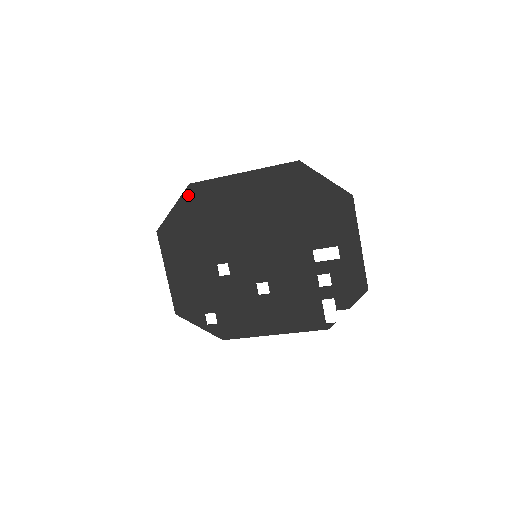
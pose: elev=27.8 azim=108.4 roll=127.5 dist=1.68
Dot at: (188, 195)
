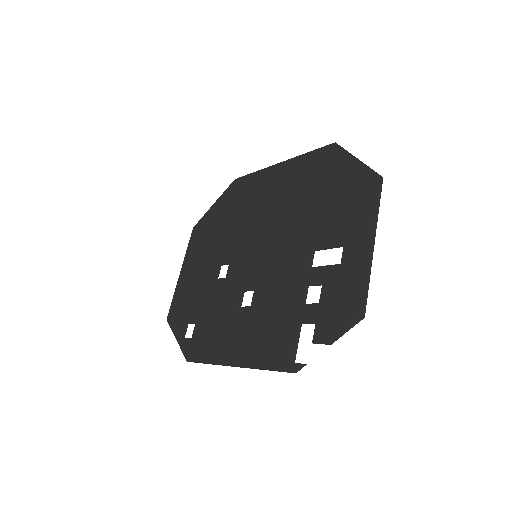
Dot at: (229, 190)
